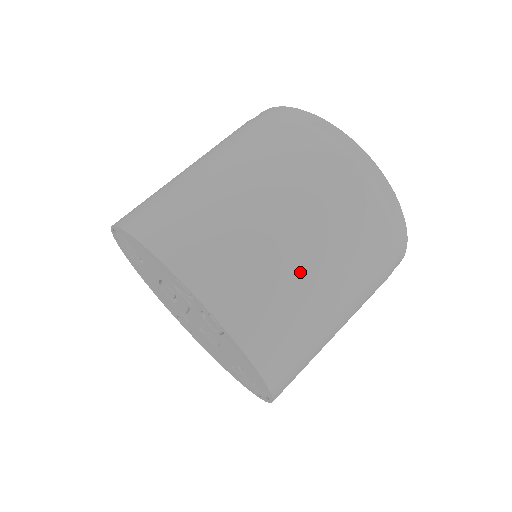
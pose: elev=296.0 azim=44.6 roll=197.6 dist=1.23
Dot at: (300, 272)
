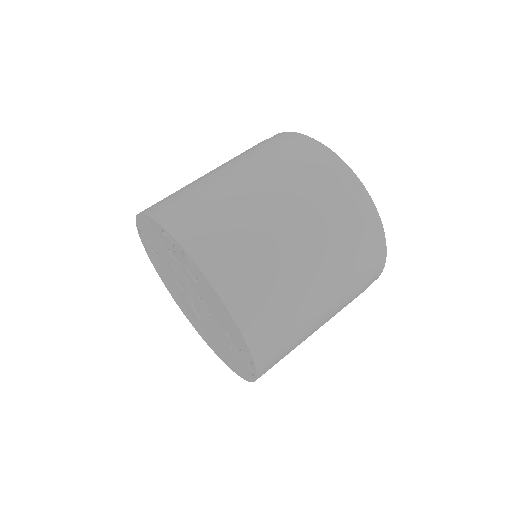
Dot at: (263, 224)
